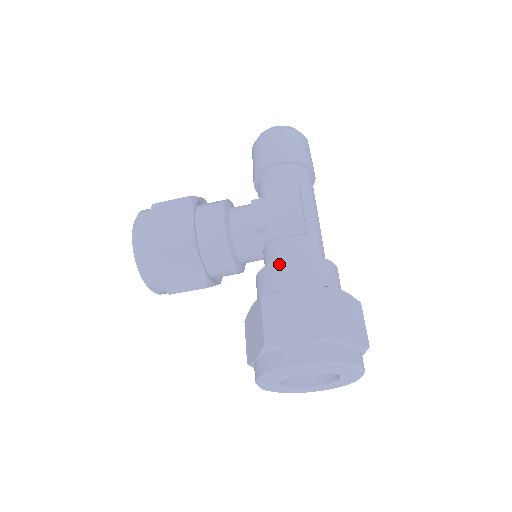
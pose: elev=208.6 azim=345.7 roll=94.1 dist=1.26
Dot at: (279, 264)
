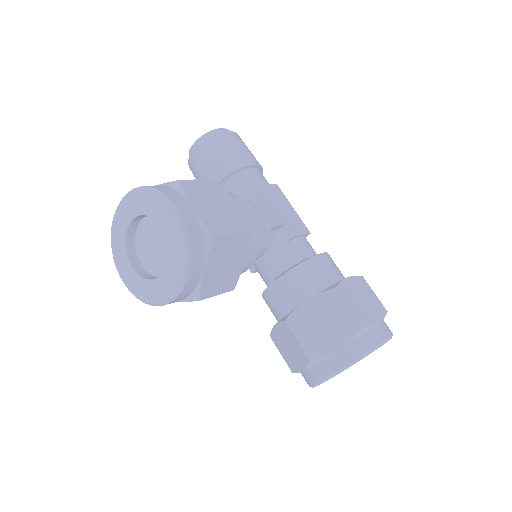
Dot at: (319, 259)
